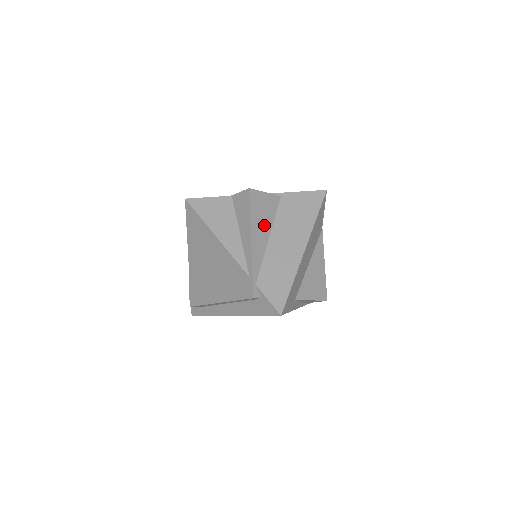
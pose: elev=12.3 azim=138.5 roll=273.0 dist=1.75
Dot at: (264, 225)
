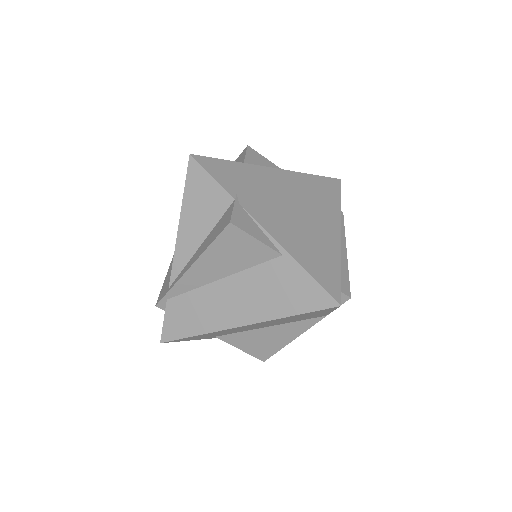
Dot at: (224, 265)
